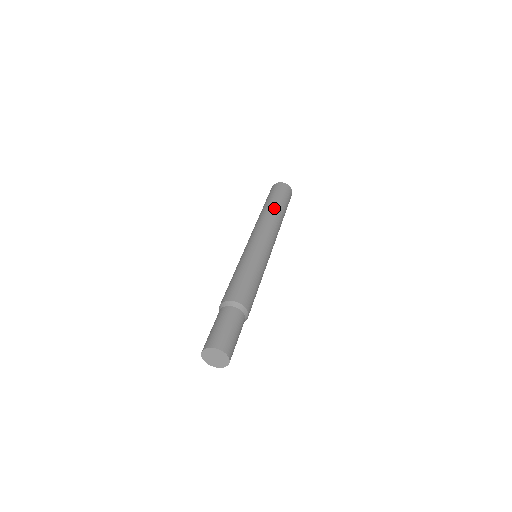
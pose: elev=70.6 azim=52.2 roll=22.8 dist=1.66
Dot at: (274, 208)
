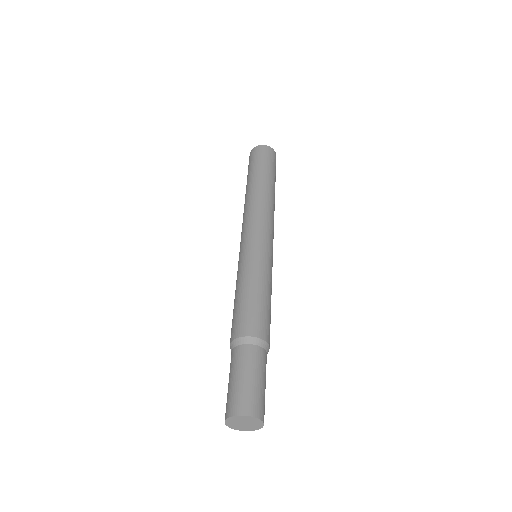
Dot at: (255, 185)
